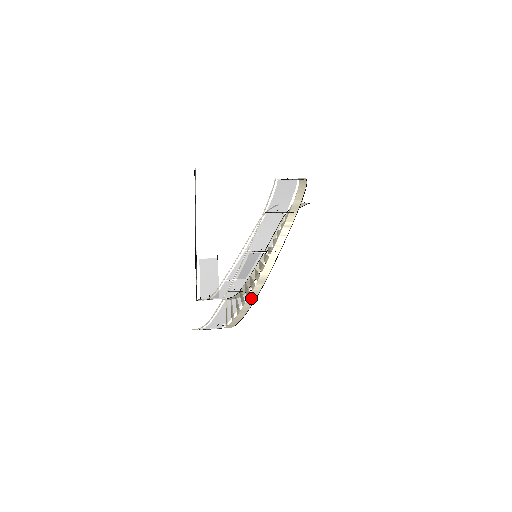
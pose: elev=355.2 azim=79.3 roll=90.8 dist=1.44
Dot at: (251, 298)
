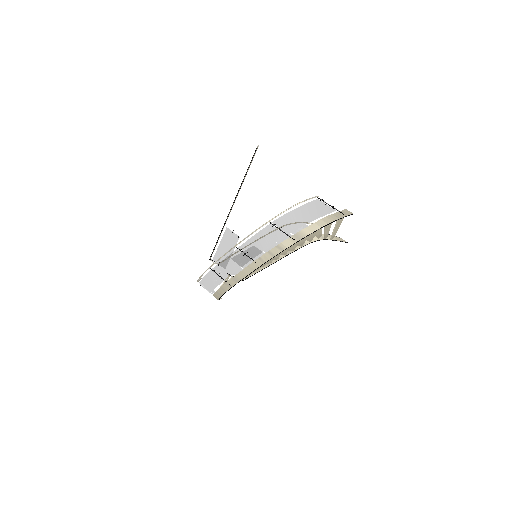
Dot at: (225, 287)
